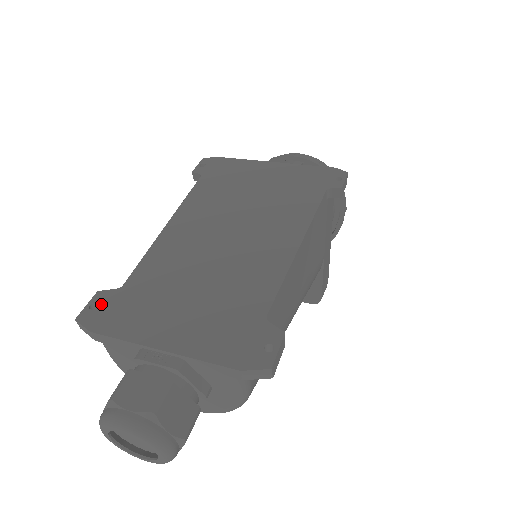
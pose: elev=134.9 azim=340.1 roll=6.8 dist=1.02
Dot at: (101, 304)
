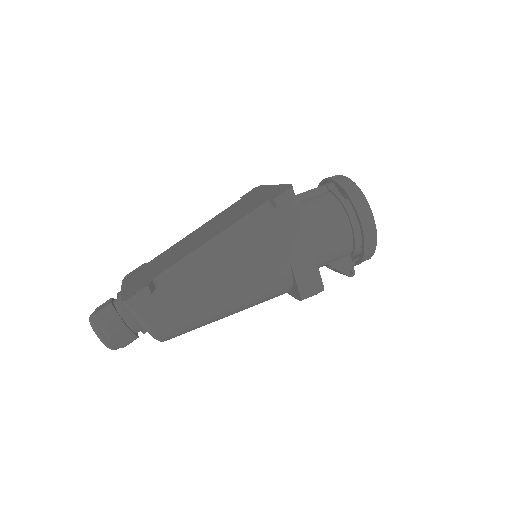
Dot at: (137, 269)
